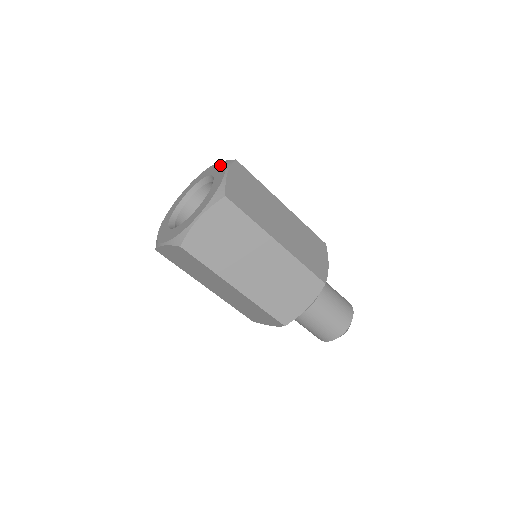
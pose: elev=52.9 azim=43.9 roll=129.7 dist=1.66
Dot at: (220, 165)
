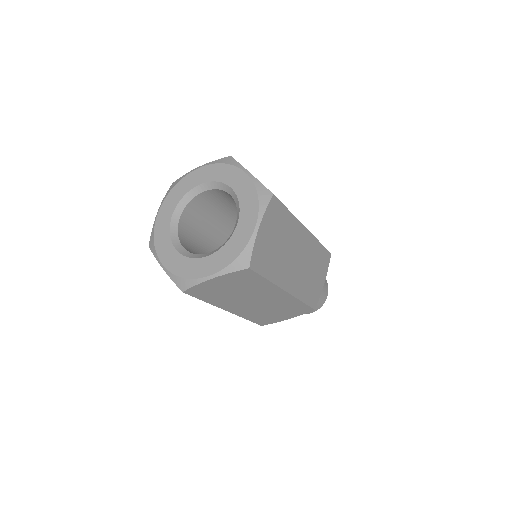
Dot at: (215, 167)
